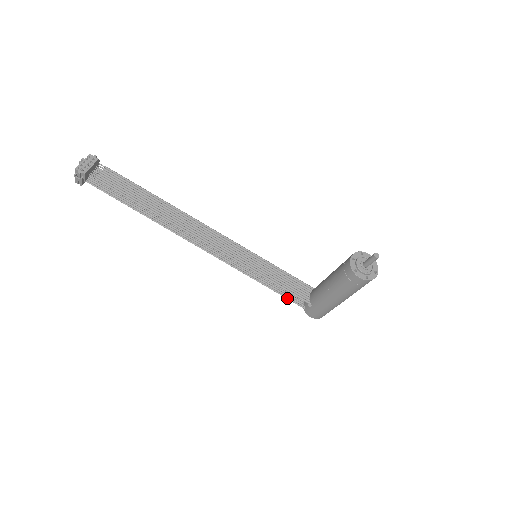
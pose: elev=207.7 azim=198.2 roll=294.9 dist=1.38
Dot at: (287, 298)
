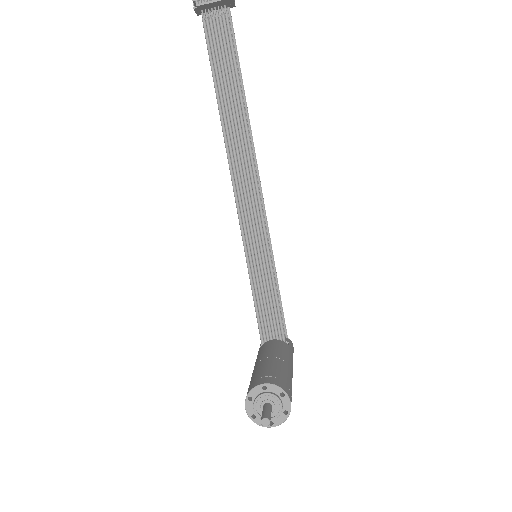
Dot at: occluded
